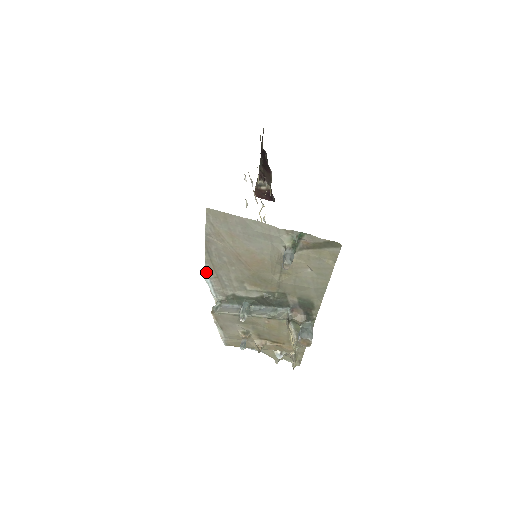
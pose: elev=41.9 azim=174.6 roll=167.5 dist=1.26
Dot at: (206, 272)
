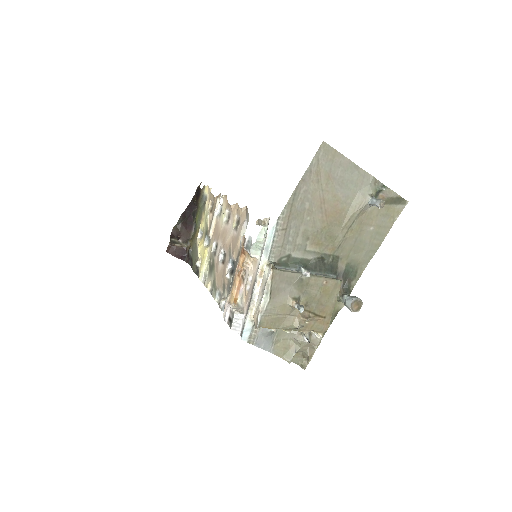
Dot at: (277, 221)
